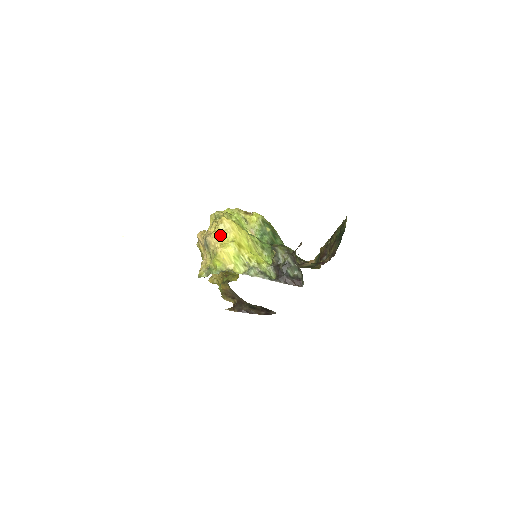
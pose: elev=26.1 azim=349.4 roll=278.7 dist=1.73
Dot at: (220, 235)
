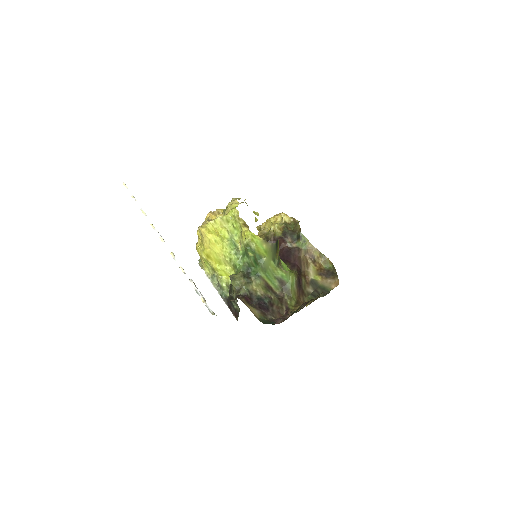
Dot at: (200, 237)
